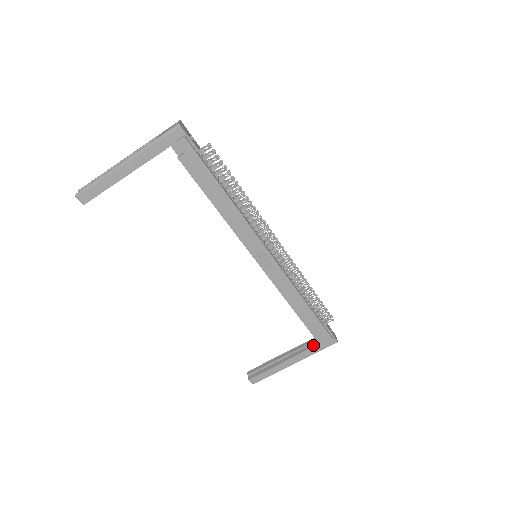
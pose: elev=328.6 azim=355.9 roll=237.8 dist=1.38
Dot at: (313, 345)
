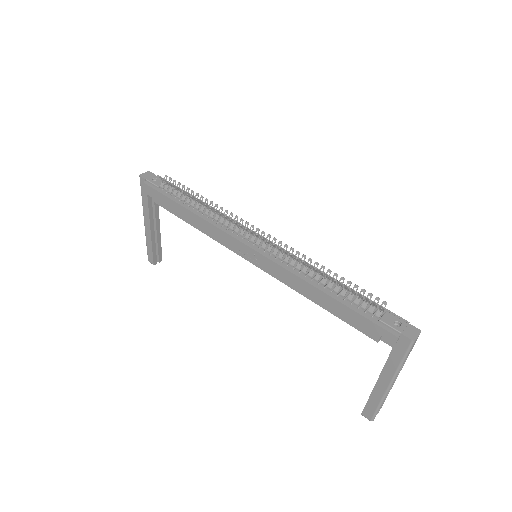
Dot at: (390, 352)
